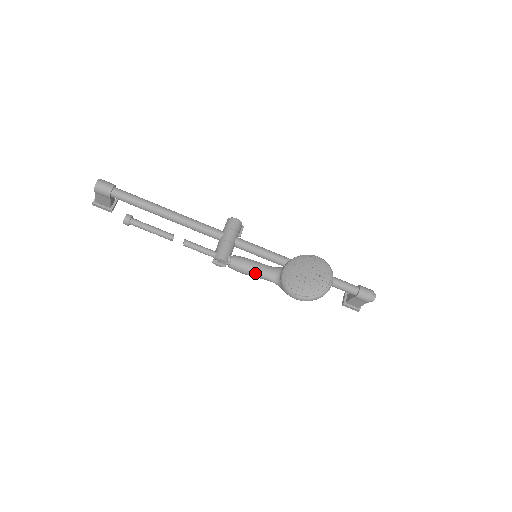
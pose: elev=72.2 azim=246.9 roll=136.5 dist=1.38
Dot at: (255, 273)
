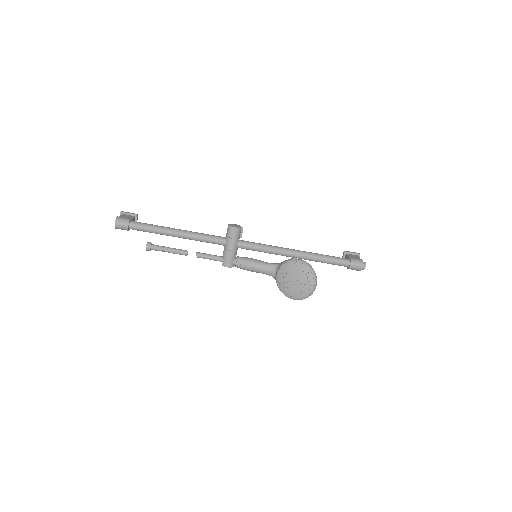
Dot at: (256, 272)
